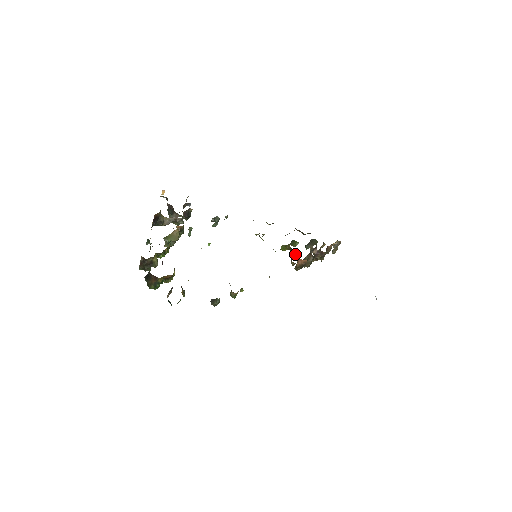
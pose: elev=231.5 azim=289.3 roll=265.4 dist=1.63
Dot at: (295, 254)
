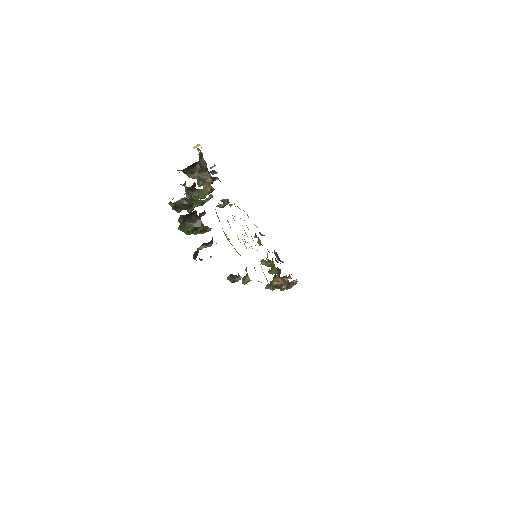
Dot at: (274, 273)
